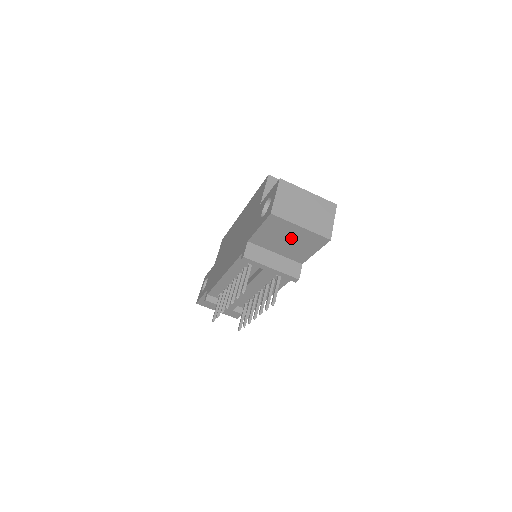
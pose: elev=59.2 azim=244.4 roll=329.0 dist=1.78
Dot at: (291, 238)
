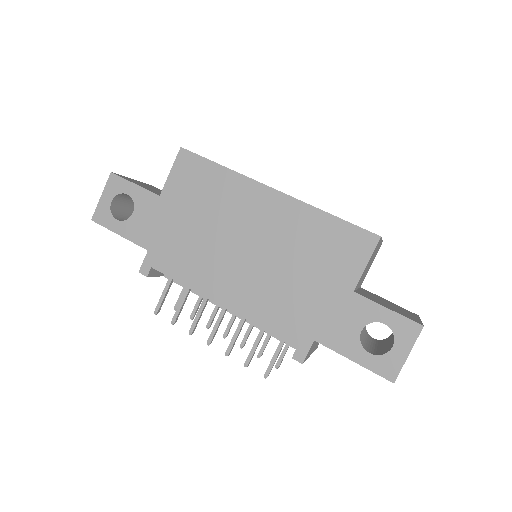
Dot at: occluded
